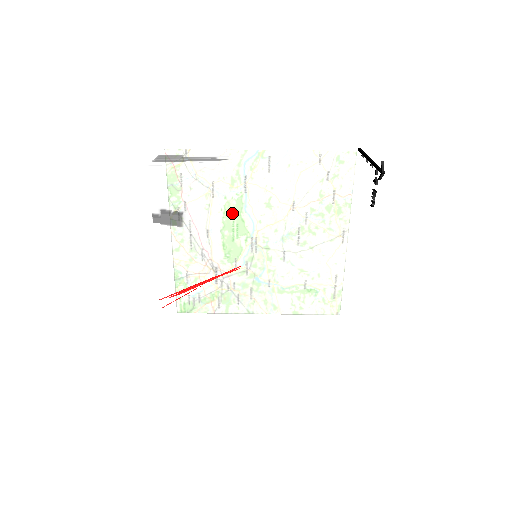
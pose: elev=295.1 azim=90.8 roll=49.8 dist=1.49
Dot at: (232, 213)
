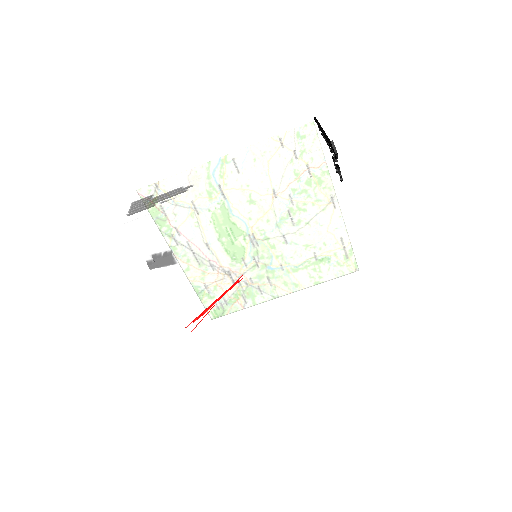
Dot at: (215, 235)
